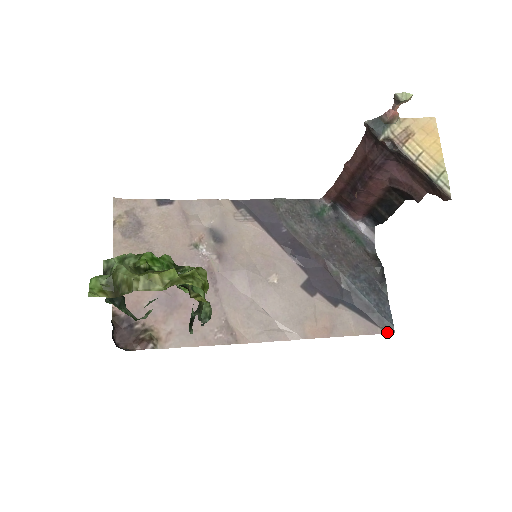
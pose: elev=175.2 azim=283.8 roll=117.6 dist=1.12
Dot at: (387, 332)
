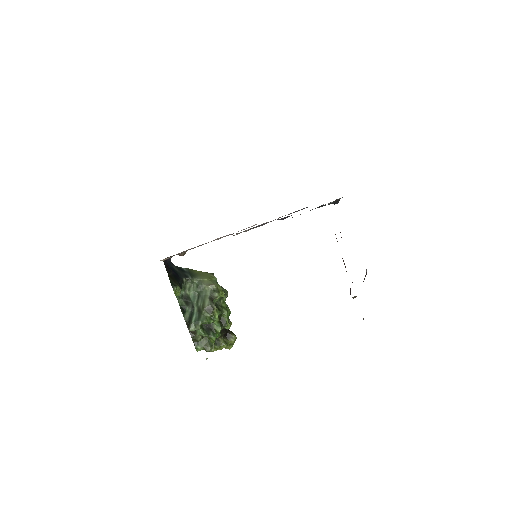
Dot at: occluded
